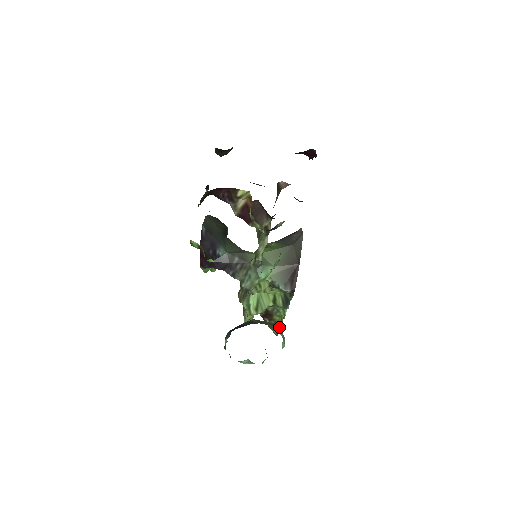
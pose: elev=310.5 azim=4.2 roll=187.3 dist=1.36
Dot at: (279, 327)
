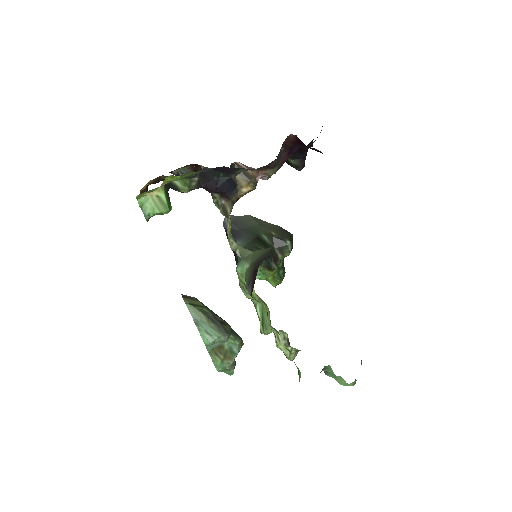
Dot at: (198, 310)
